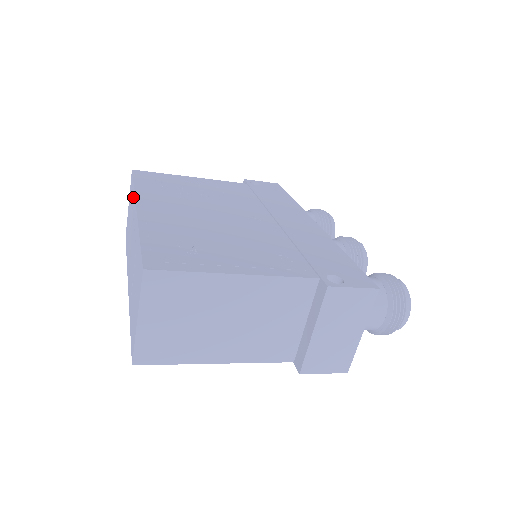
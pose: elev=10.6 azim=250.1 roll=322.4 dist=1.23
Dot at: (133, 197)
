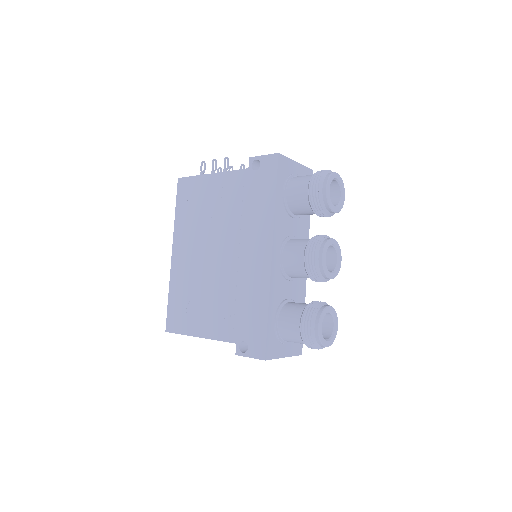
Dot at: occluded
